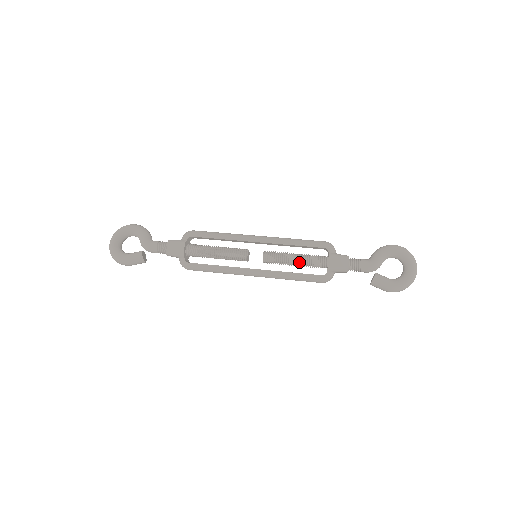
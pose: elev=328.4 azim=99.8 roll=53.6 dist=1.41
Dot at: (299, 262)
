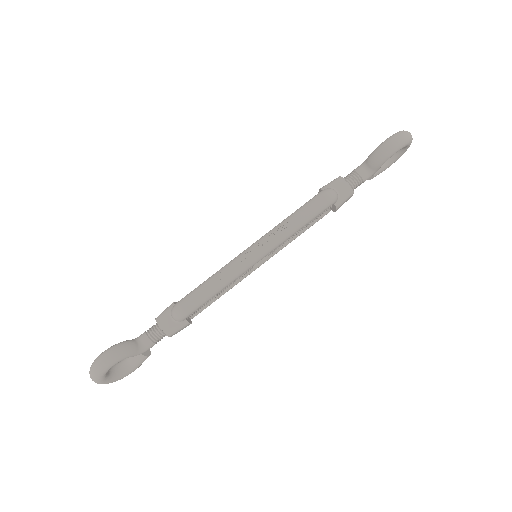
Dot at: occluded
